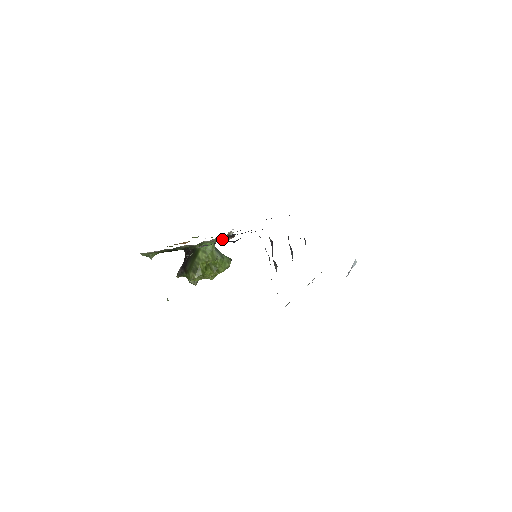
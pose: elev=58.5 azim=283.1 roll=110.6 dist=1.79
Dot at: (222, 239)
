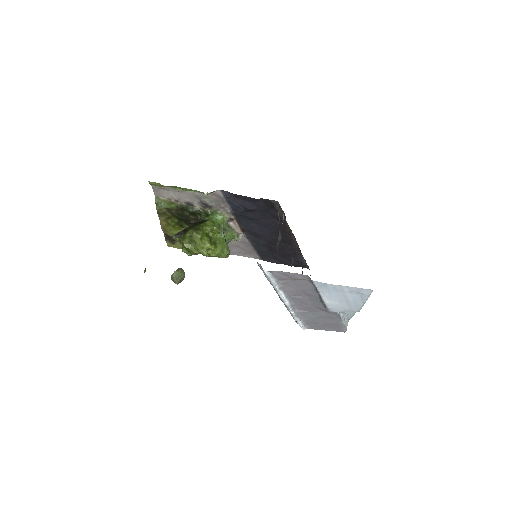
Dot at: (234, 220)
